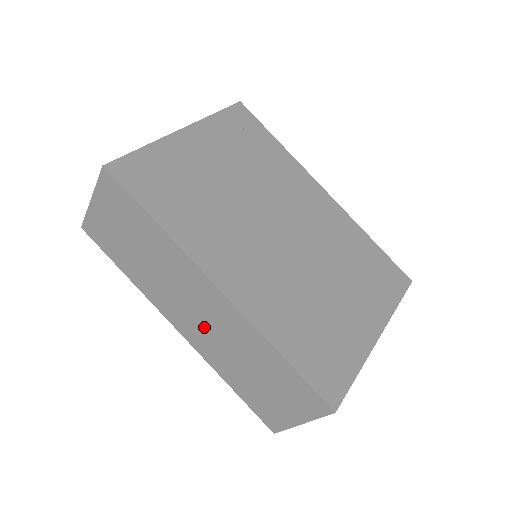
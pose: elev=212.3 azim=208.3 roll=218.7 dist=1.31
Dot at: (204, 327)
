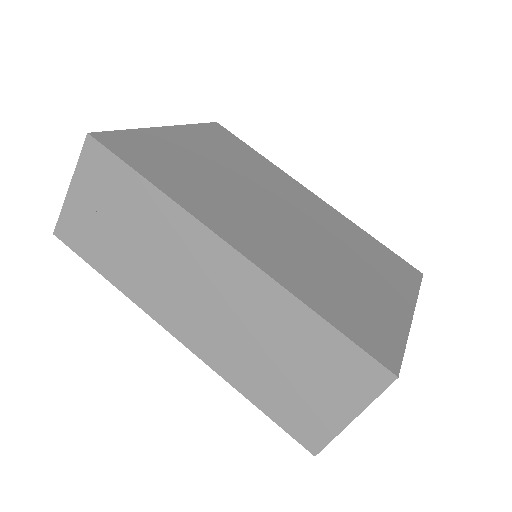
Dot at: (213, 317)
